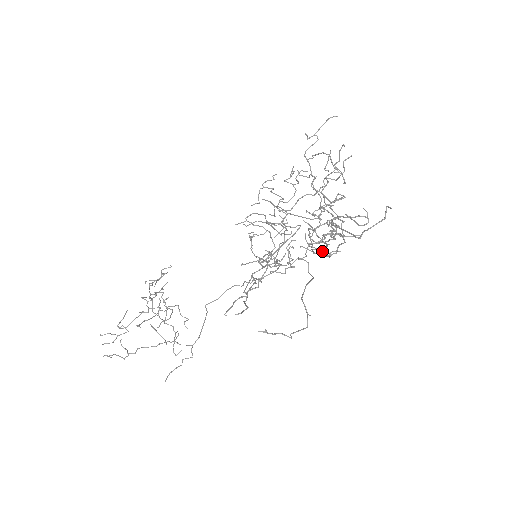
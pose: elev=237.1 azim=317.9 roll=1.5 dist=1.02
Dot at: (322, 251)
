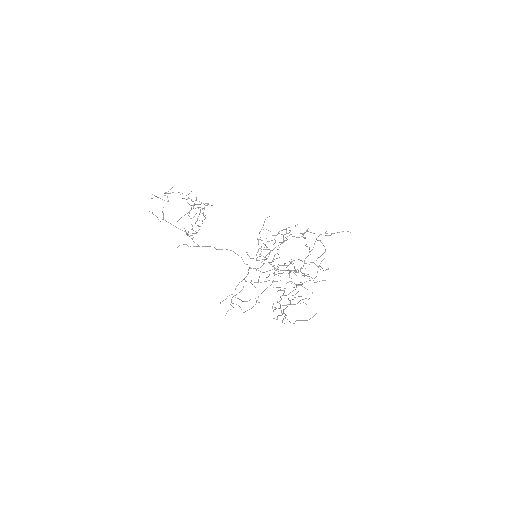
Dot at: occluded
